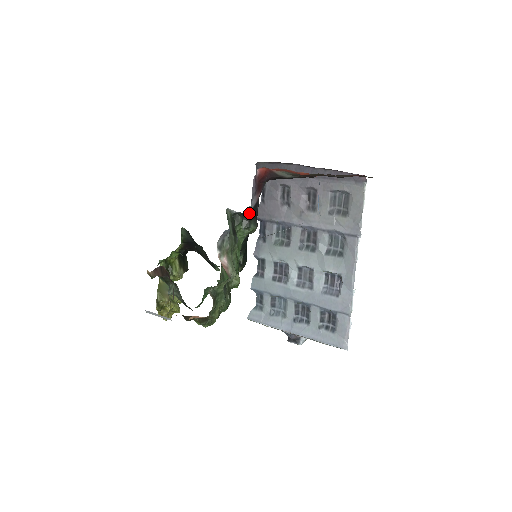
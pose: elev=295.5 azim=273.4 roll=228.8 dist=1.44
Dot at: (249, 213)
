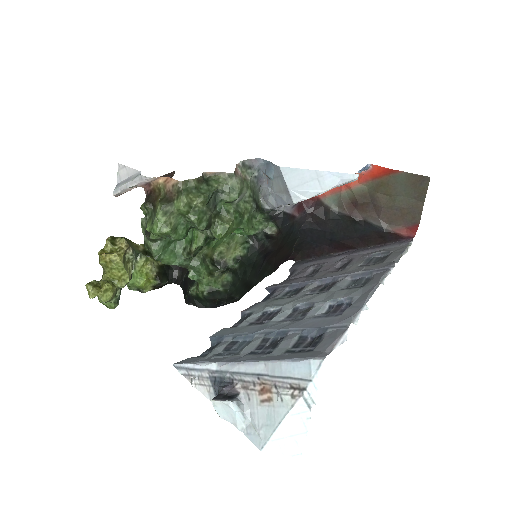
Dot at: (278, 216)
